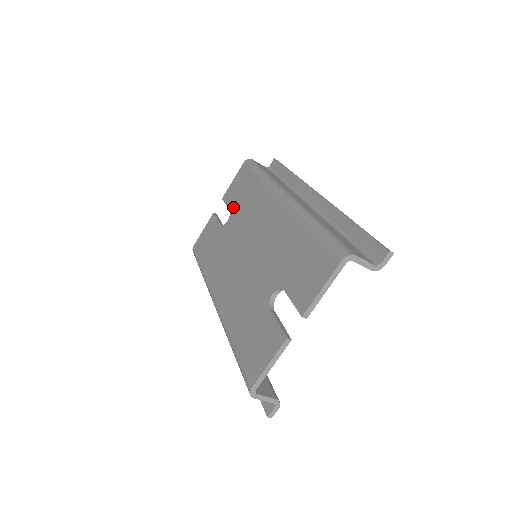
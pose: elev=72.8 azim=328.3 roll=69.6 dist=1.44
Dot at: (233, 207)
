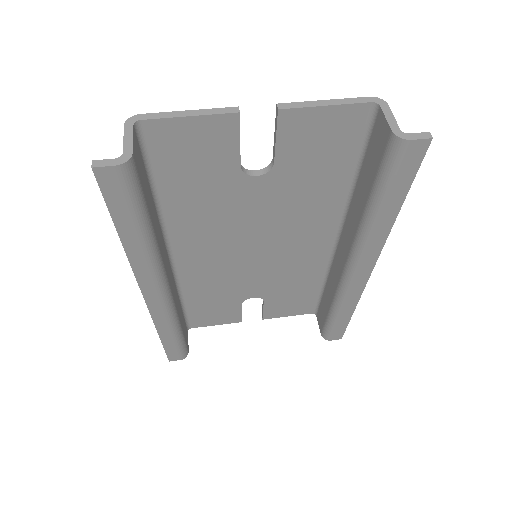
Dot at: occluded
